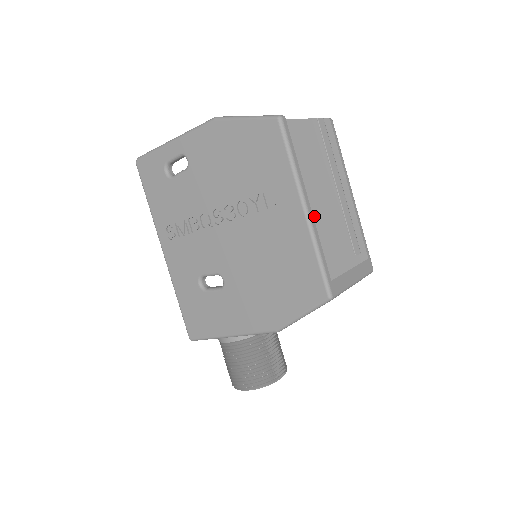
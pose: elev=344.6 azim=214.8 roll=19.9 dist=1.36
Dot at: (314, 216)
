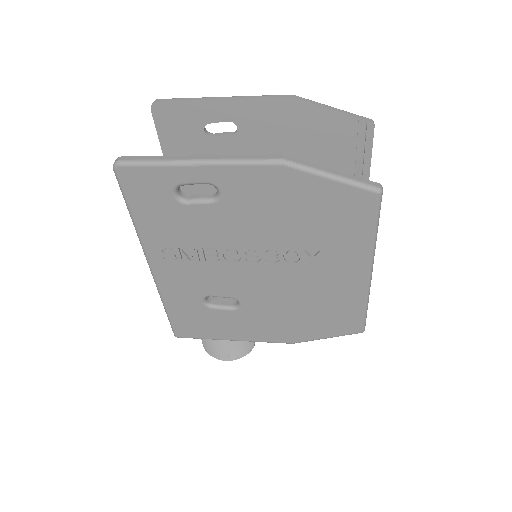
Dot at: occluded
